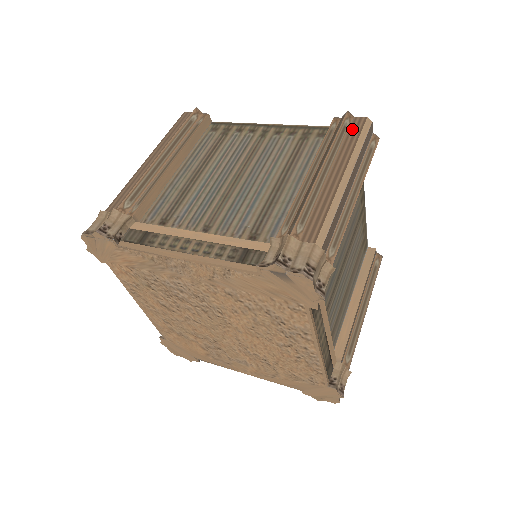
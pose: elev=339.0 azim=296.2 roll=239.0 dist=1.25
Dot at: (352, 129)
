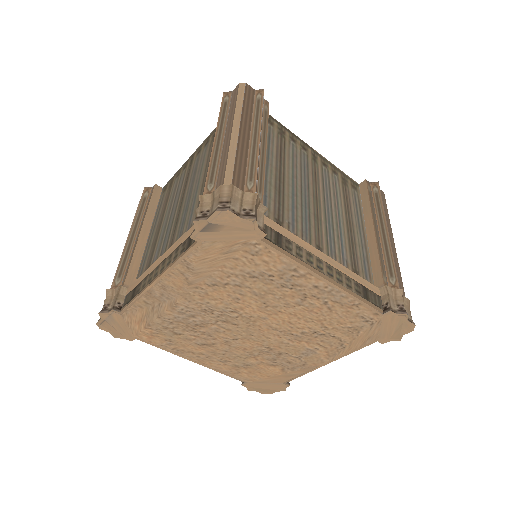
Dot at: (232, 99)
